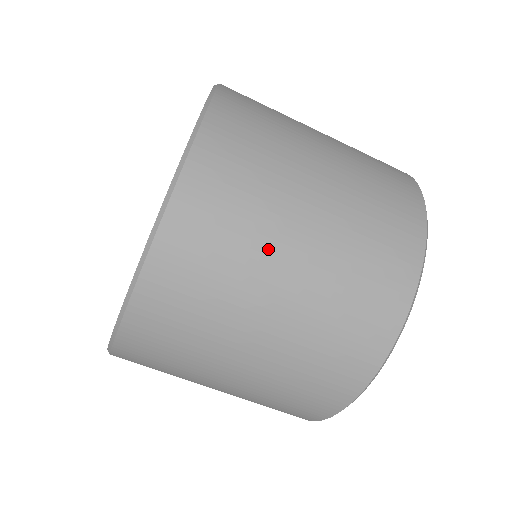
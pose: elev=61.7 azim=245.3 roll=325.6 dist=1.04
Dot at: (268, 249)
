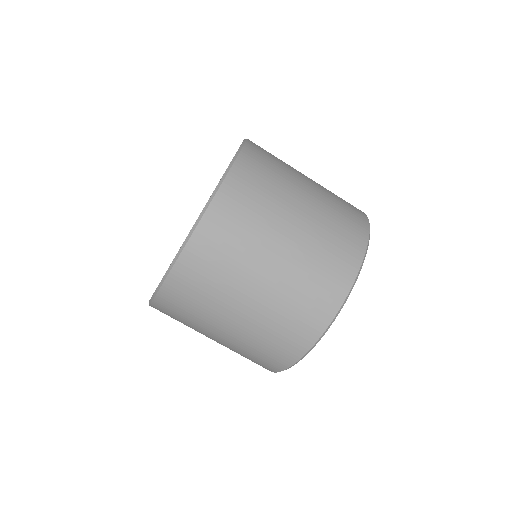
Dot at: (295, 170)
